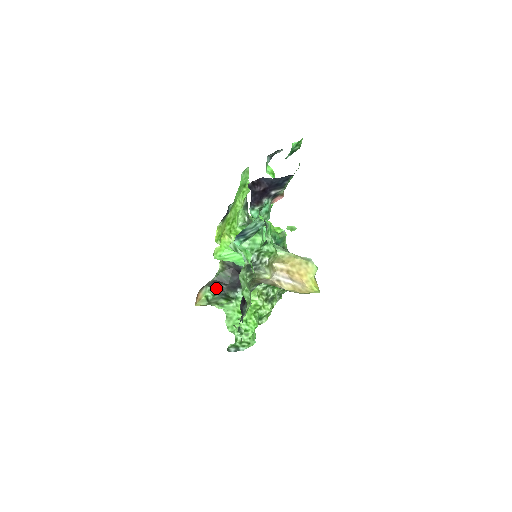
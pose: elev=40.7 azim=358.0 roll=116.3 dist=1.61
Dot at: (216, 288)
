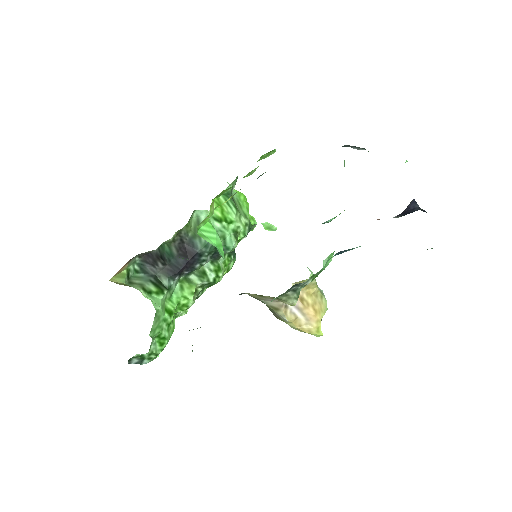
Dot at: (145, 262)
